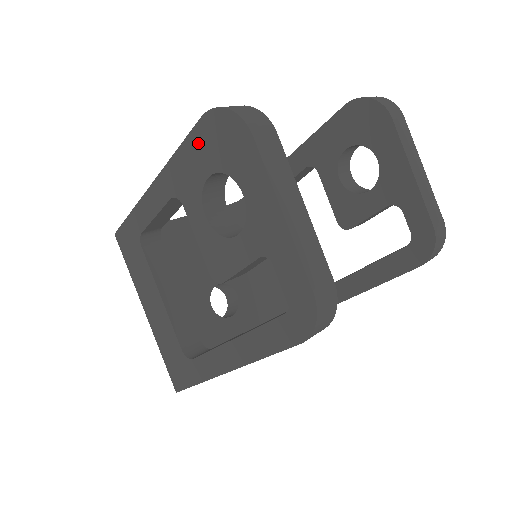
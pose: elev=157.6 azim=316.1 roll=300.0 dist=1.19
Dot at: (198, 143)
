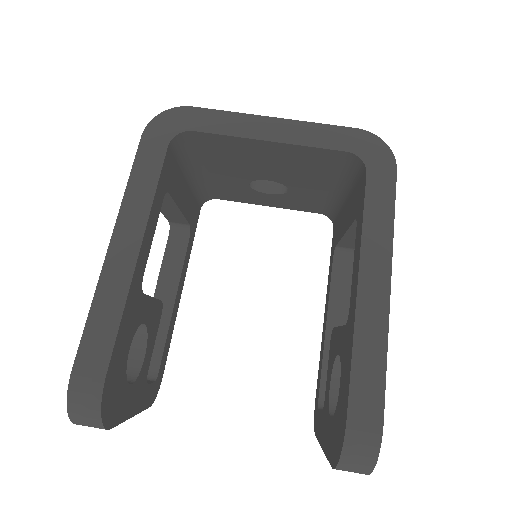
Dot at: occluded
